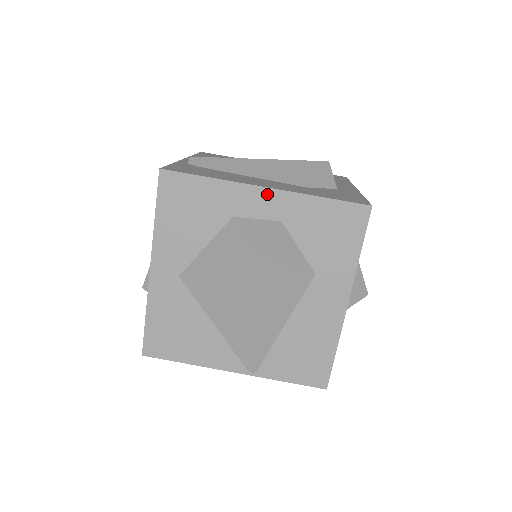
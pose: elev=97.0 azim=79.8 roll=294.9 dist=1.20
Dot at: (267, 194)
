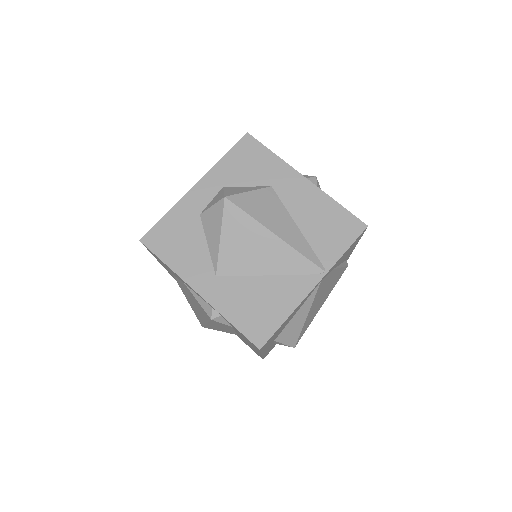
Dot at: (200, 186)
